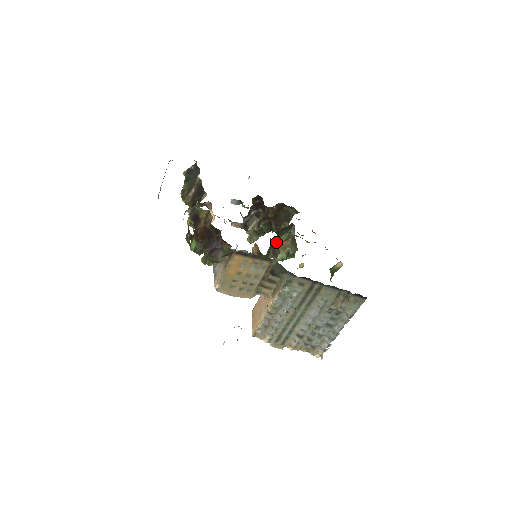
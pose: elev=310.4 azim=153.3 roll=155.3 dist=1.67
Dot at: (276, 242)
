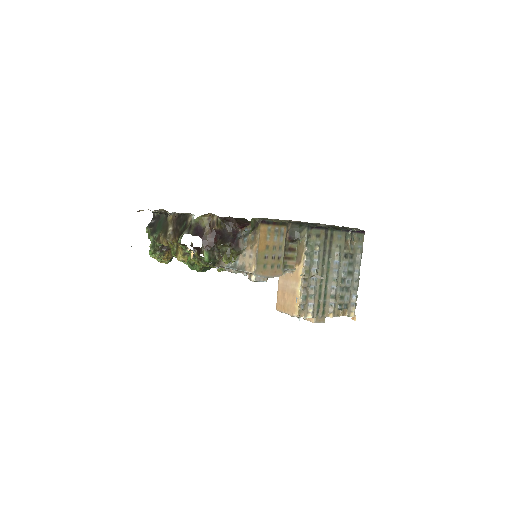
Dot at: occluded
